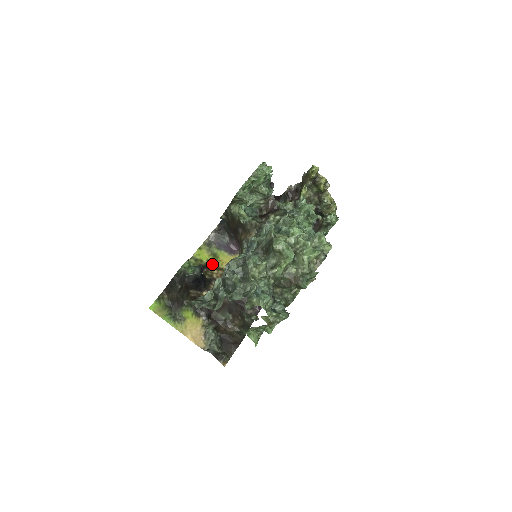
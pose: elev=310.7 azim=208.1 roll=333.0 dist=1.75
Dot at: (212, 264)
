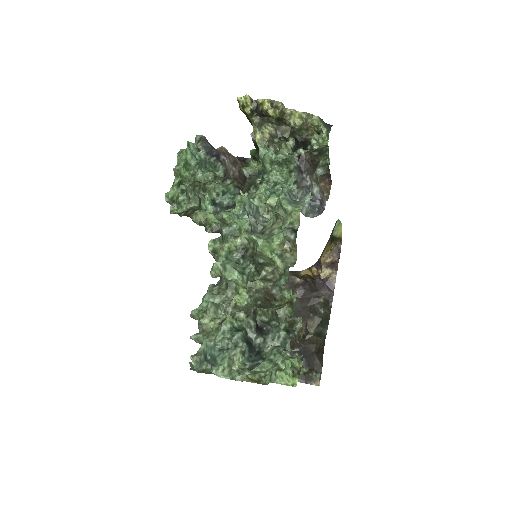
Dot at: occluded
